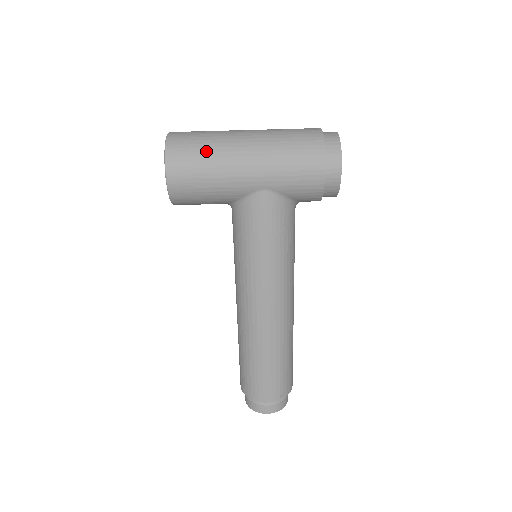
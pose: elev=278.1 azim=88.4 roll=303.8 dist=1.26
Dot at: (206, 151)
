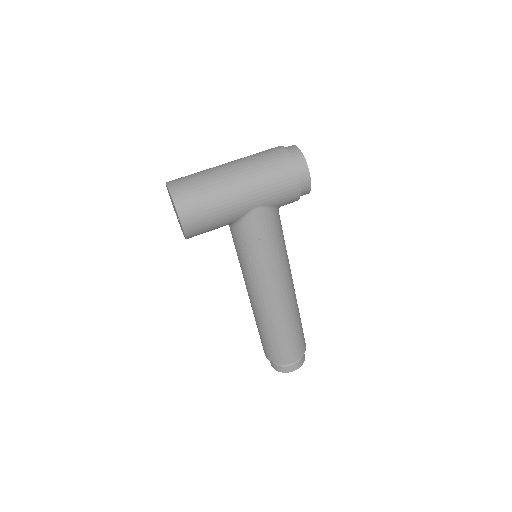
Dot at: (206, 192)
